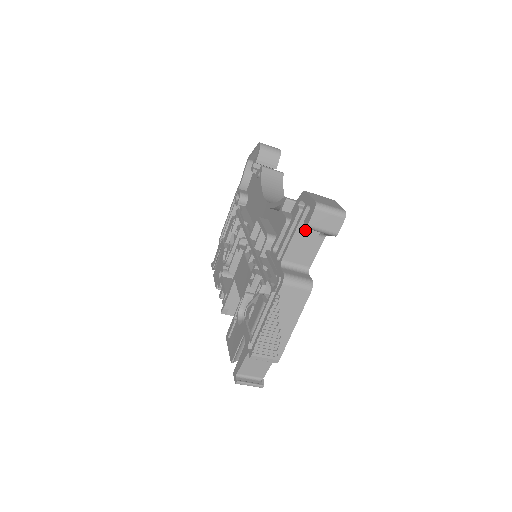
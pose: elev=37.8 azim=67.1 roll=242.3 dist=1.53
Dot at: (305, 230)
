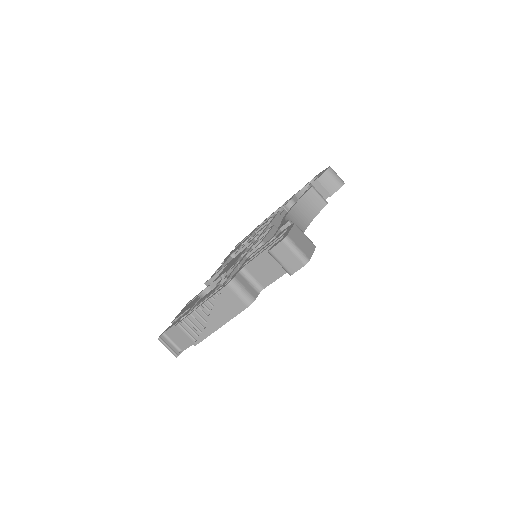
Dot at: occluded
